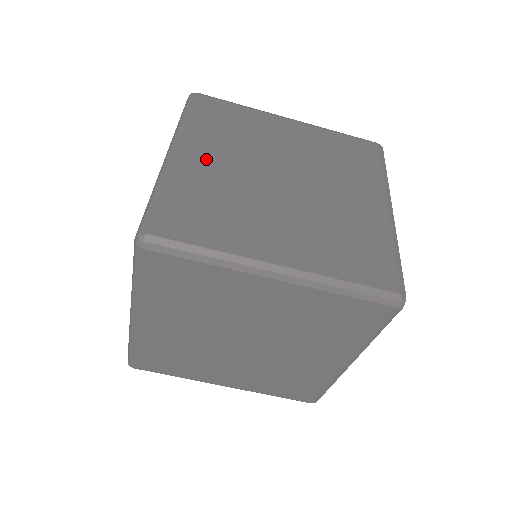
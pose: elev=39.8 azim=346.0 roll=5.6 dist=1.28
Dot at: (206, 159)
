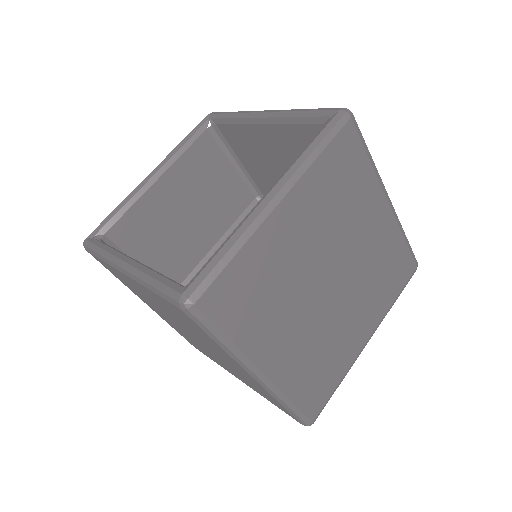
Dot at: (282, 346)
